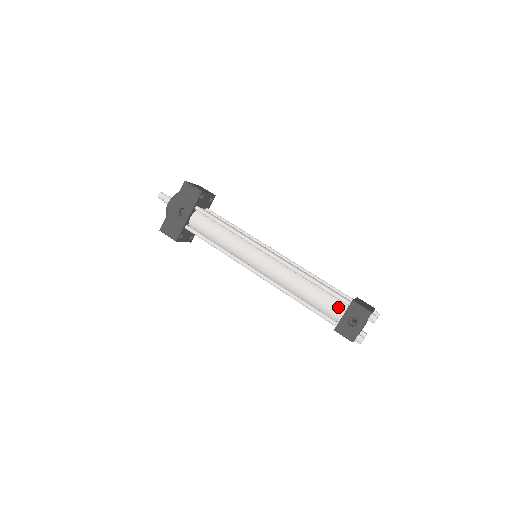
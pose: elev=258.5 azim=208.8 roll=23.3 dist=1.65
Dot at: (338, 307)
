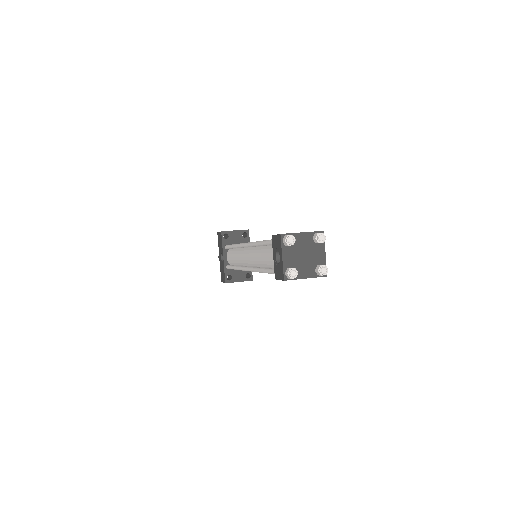
Dot at: occluded
